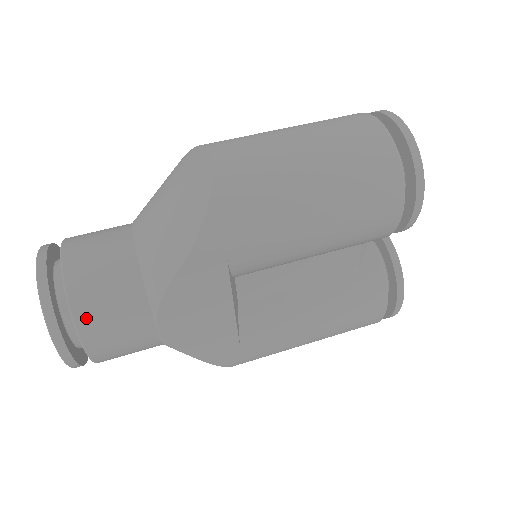
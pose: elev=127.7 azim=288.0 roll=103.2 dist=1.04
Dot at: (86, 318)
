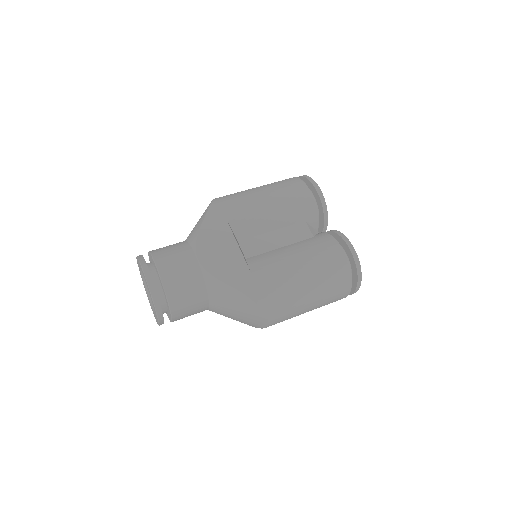
Dot at: (159, 256)
